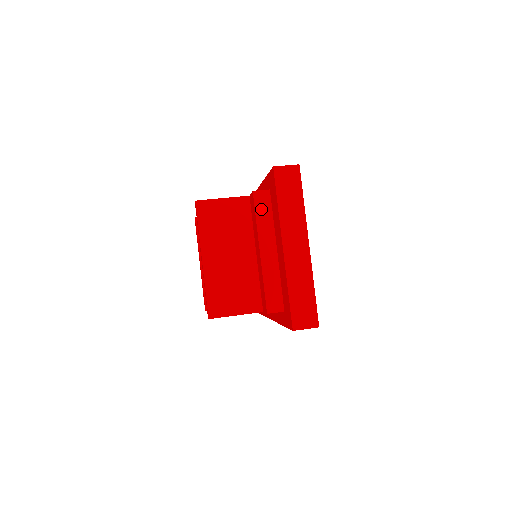
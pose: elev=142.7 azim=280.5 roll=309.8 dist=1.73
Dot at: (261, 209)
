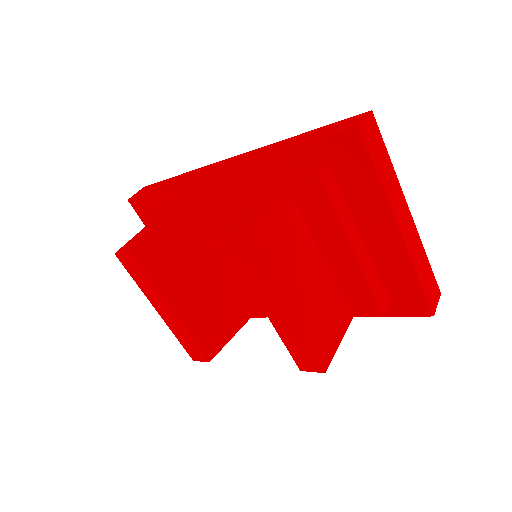
Dot at: (333, 194)
